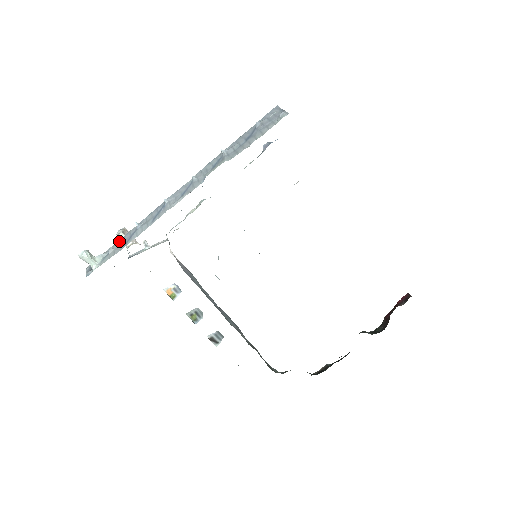
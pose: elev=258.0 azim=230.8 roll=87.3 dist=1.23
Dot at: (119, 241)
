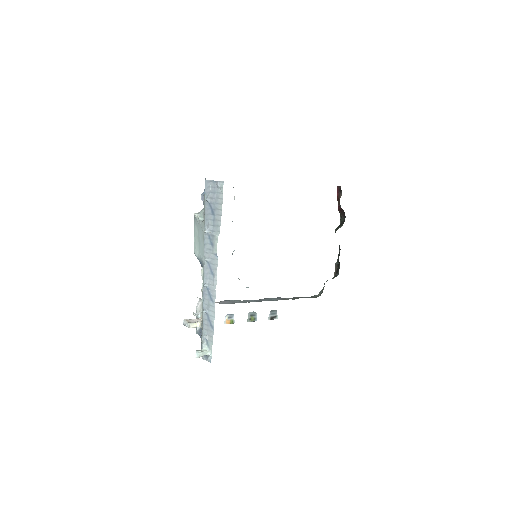
Dot at: (204, 329)
